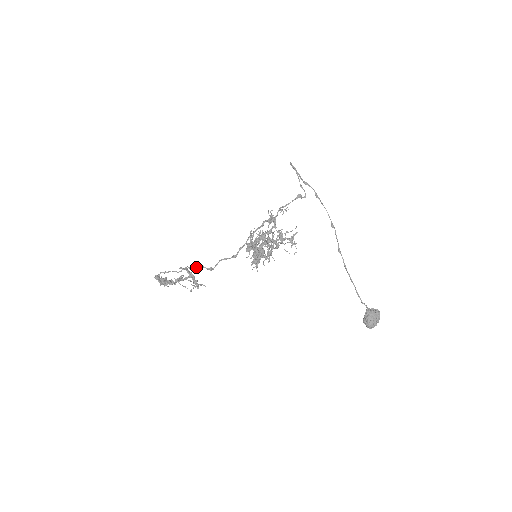
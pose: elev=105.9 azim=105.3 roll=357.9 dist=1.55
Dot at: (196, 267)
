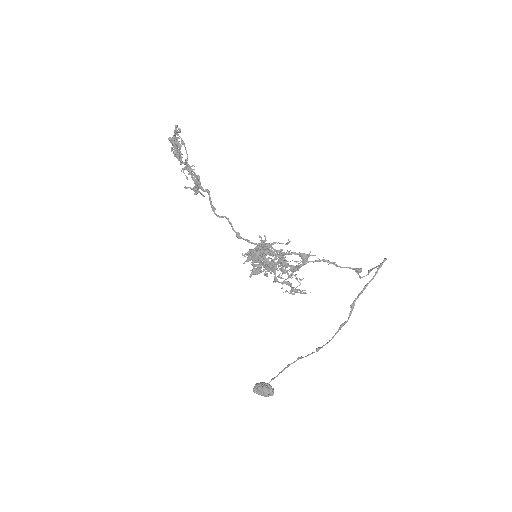
Dot at: (204, 191)
